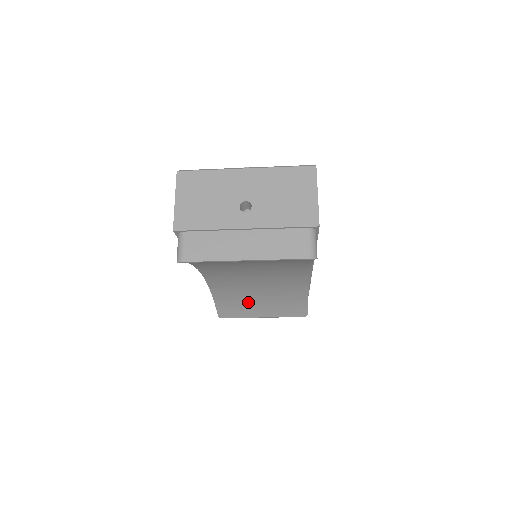
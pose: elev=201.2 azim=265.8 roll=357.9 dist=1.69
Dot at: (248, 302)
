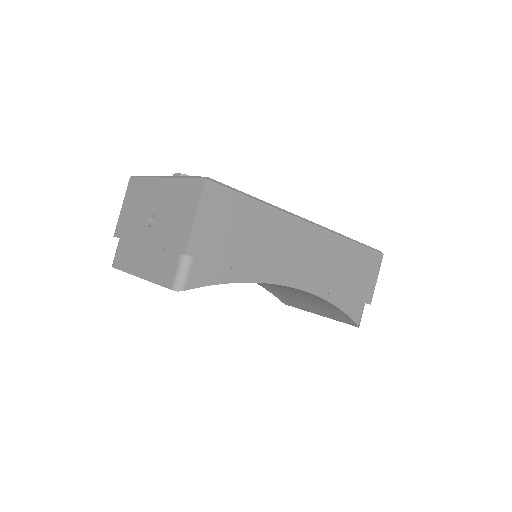
Dot at: (292, 297)
